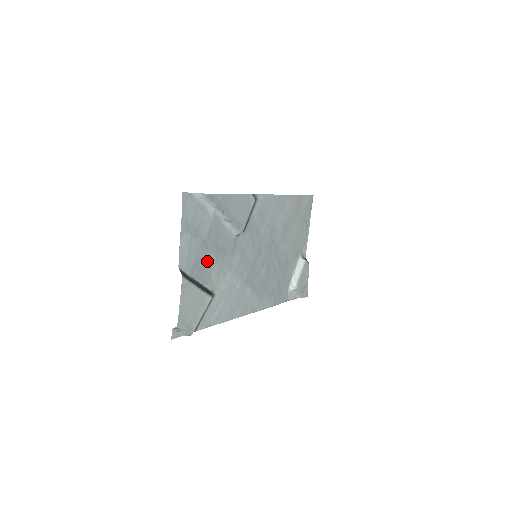
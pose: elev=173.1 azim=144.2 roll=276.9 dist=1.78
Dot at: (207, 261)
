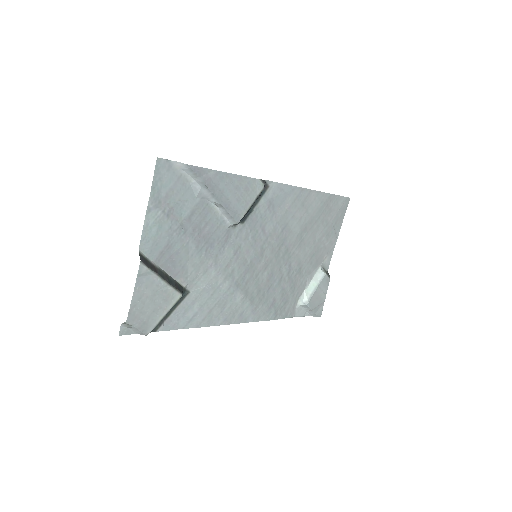
Dot at: (183, 250)
